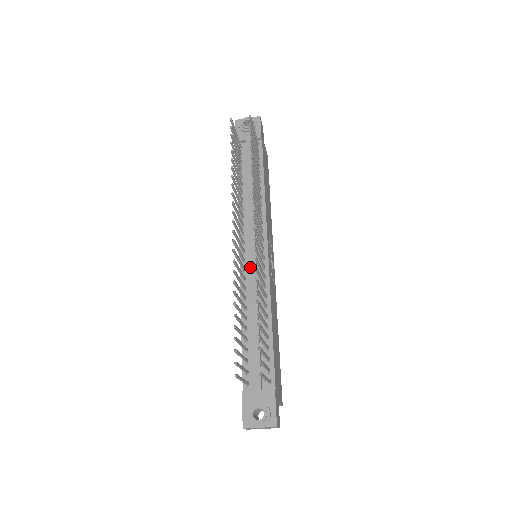
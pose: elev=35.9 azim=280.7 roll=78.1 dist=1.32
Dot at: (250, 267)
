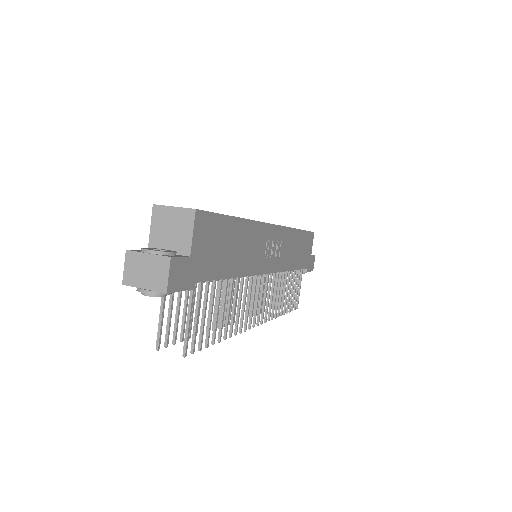
Dot at: occluded
